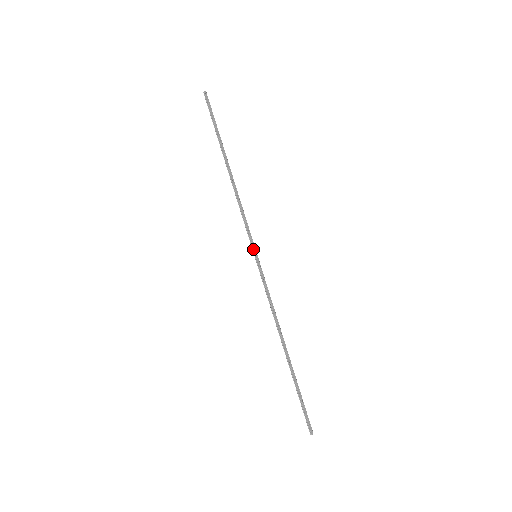
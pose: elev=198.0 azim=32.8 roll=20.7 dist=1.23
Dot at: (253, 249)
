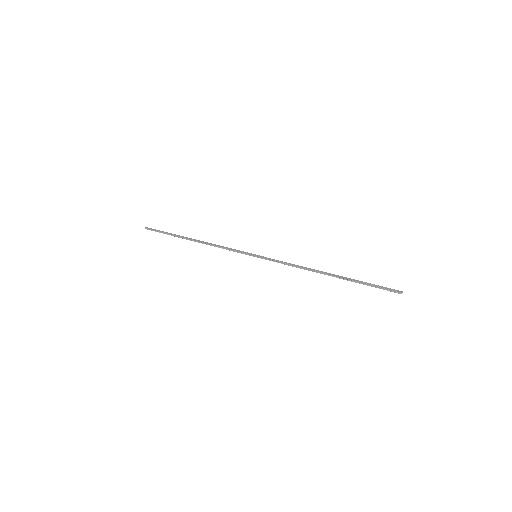
Dot at: (250, 255)
